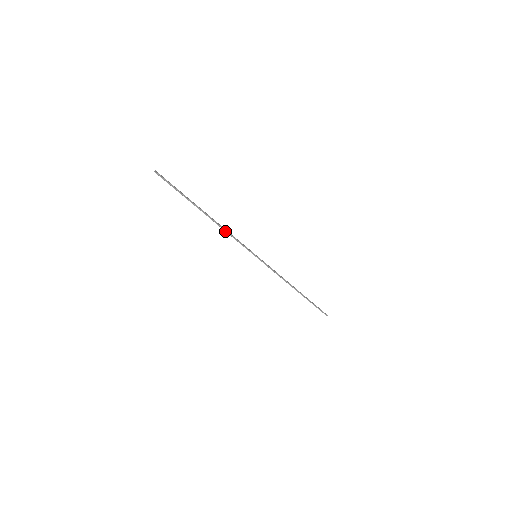
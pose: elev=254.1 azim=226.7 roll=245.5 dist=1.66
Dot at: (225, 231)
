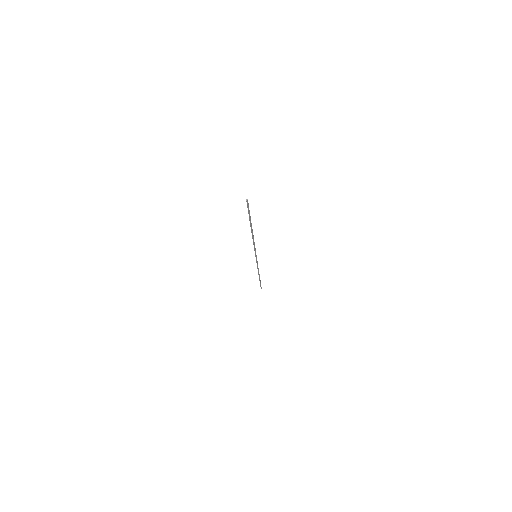
Dot at: (253, 241)
